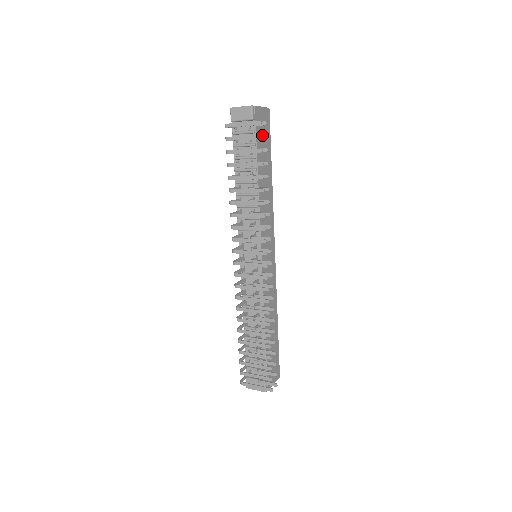
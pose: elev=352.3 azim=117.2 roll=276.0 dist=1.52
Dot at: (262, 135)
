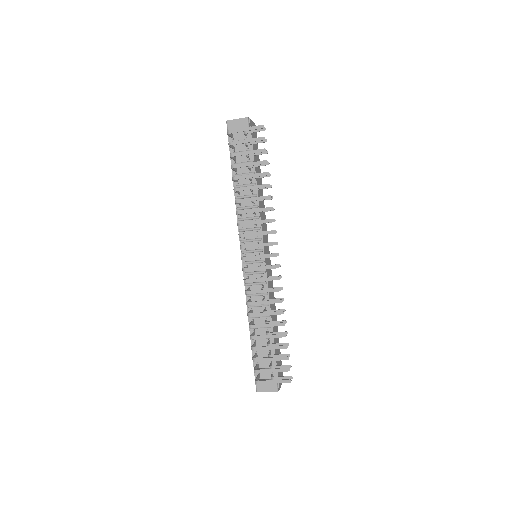
Dot at: occluded
